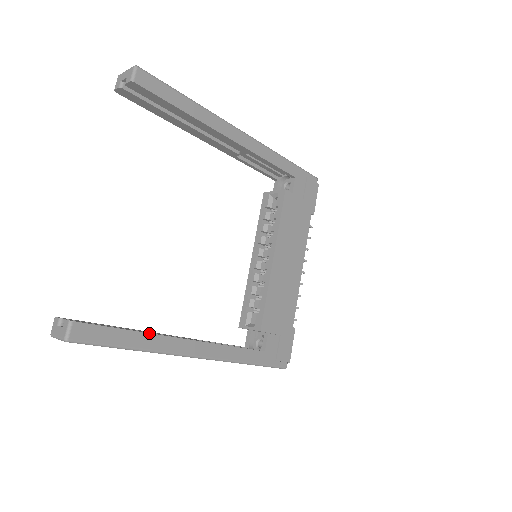
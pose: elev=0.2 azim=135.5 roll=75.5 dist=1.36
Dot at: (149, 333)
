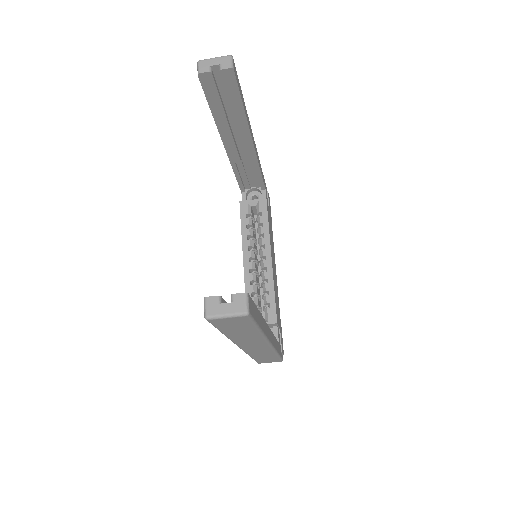
Dot at: (261, 314)
